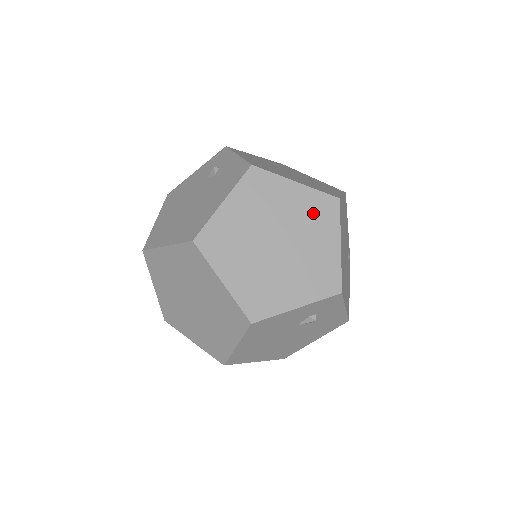
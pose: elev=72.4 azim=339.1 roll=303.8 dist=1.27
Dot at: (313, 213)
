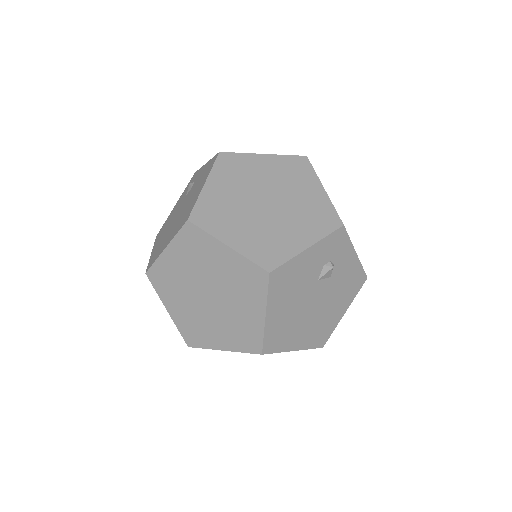
Dot at: (288, 172)
